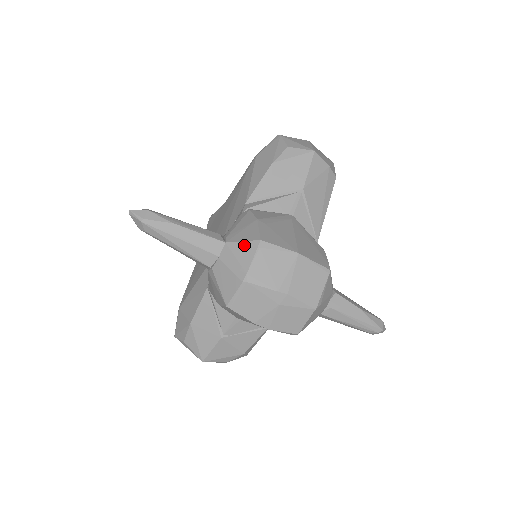
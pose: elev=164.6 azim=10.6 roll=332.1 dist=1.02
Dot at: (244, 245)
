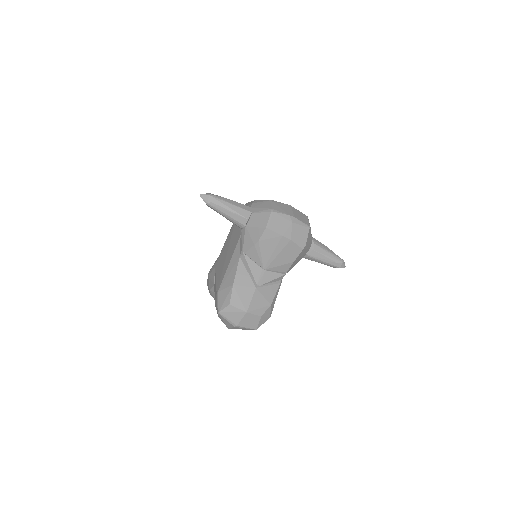
Dot at: (263, 204)
